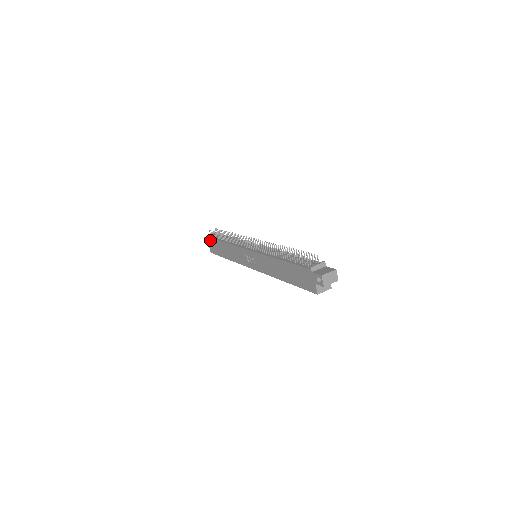
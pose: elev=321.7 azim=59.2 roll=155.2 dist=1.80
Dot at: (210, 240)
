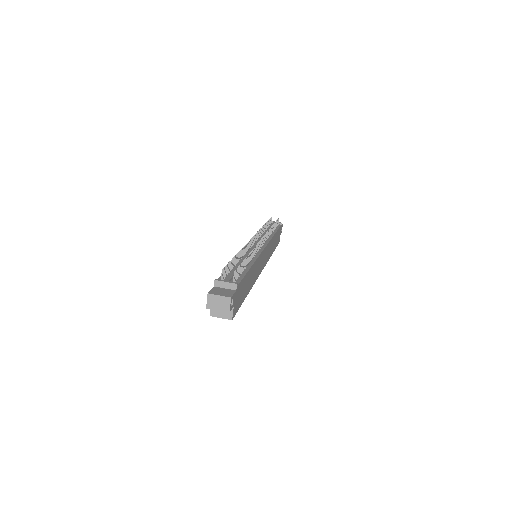
Dot at: occluded
